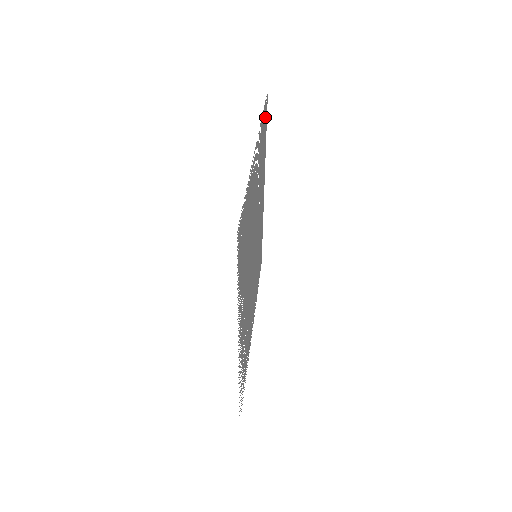
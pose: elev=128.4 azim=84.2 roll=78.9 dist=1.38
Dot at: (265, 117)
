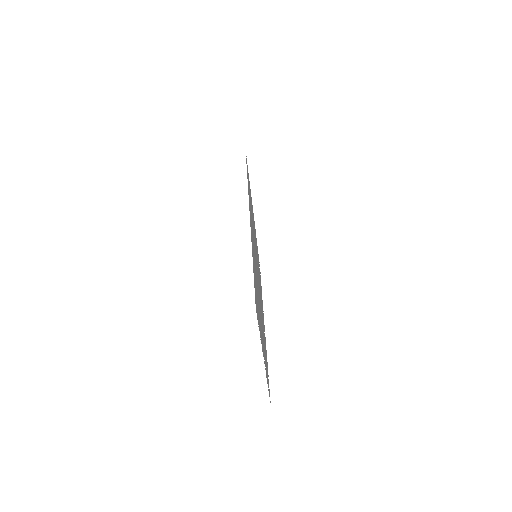
Dot at: occluded
